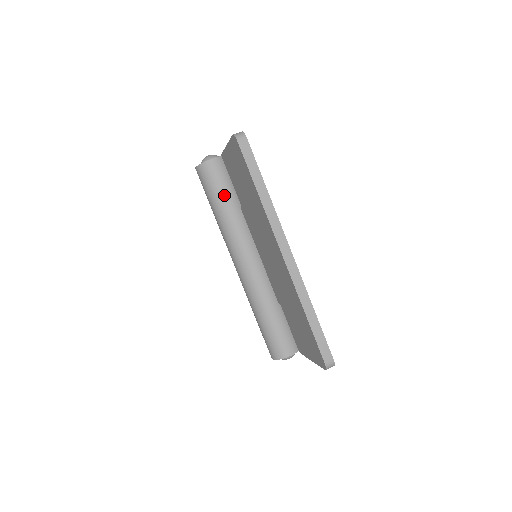
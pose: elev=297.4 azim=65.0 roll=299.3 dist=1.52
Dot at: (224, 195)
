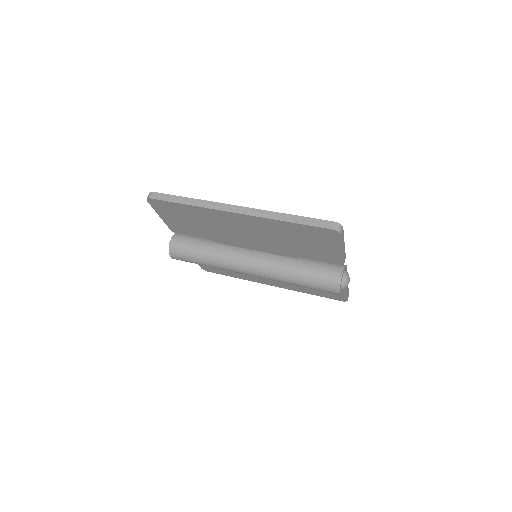
Dot at: (197, 247)
